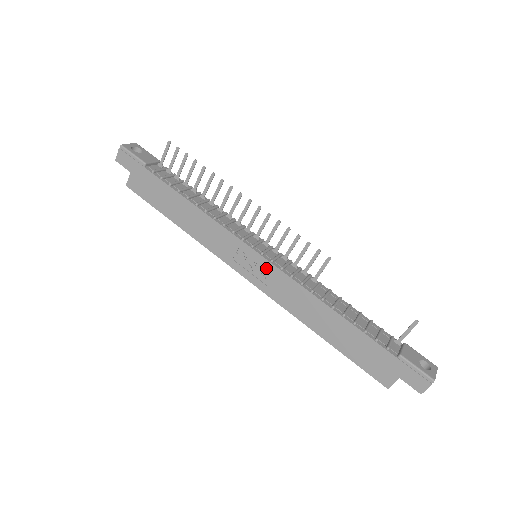
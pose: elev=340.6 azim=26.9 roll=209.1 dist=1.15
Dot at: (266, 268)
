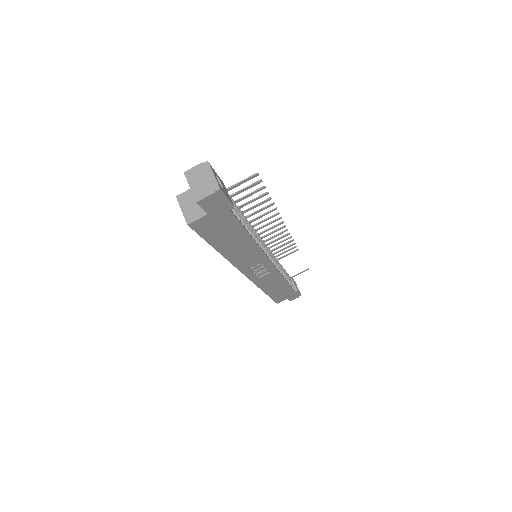
Dot at: (269, 270)
